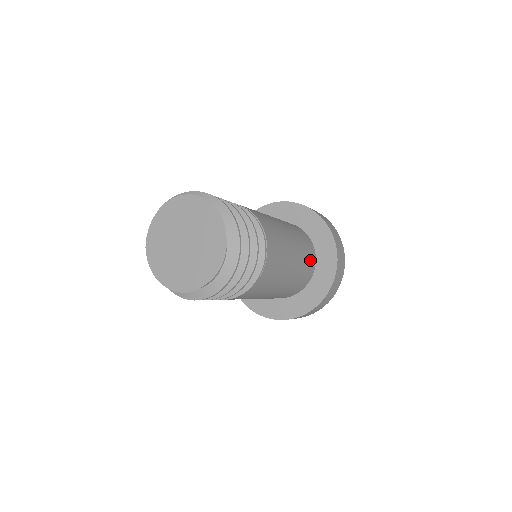
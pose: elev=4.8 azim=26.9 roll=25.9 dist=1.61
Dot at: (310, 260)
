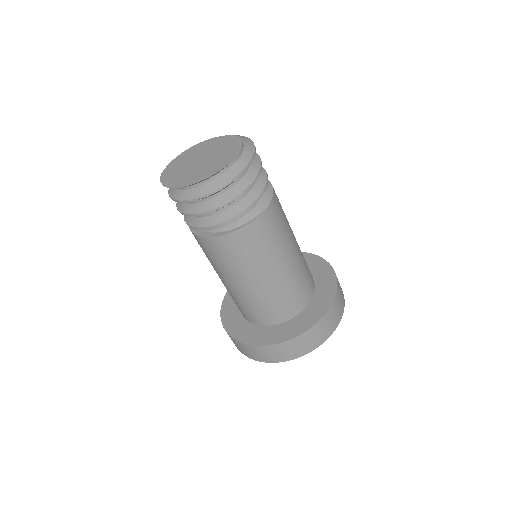
Dot at: occluded
